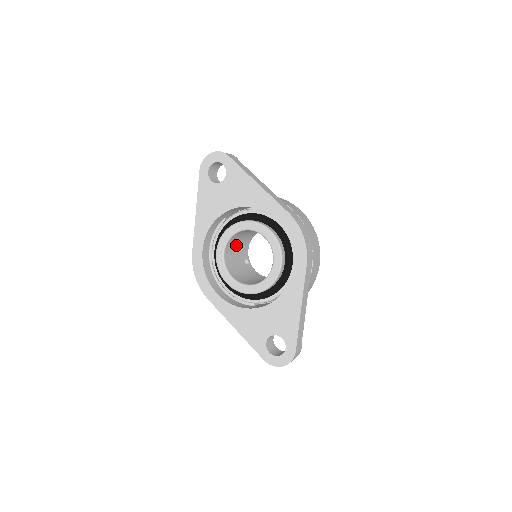
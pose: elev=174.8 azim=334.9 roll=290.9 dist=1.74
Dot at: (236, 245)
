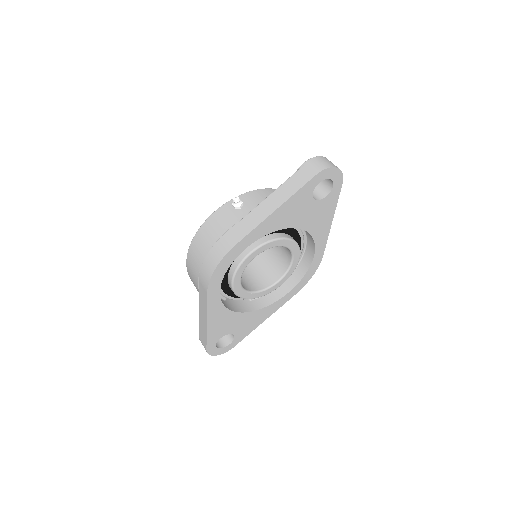
Dot at: occluded
